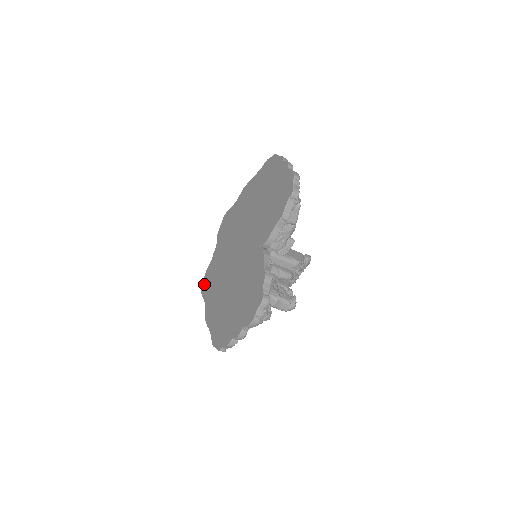
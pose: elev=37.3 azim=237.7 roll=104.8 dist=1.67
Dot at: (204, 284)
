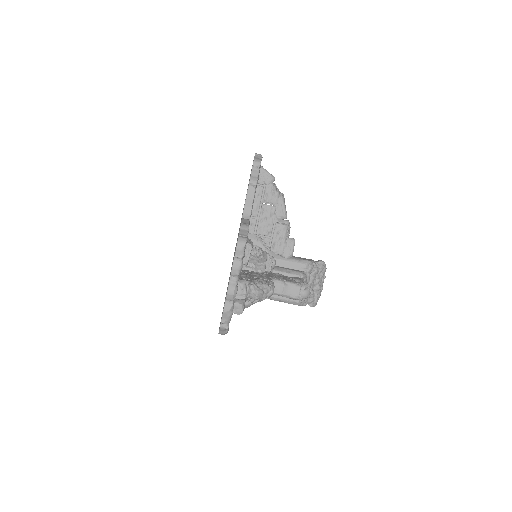
Dot at: occluded
